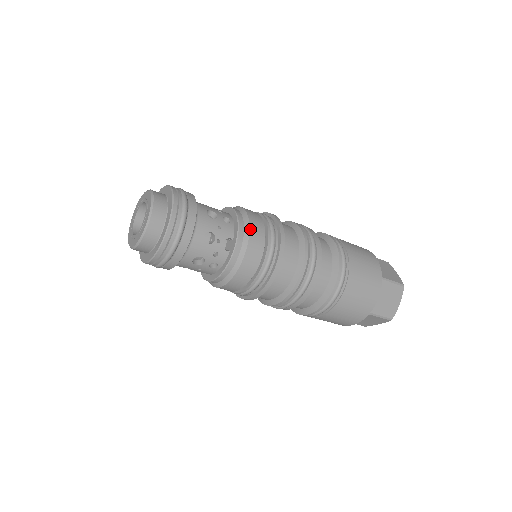
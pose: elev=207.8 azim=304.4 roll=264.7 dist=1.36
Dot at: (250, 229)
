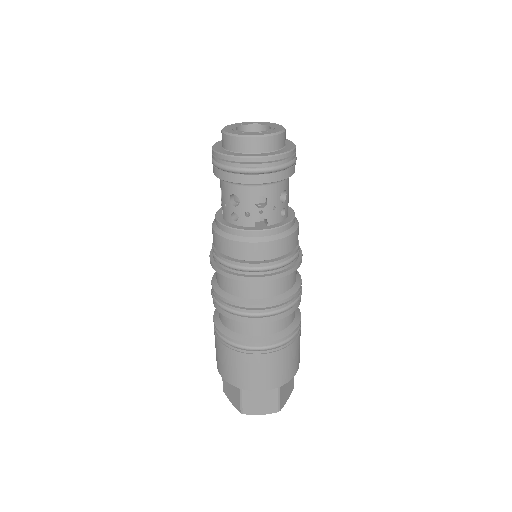
Dot at: (284, 238)
